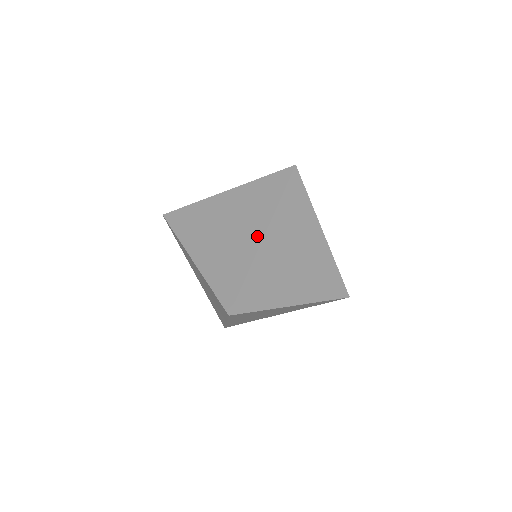
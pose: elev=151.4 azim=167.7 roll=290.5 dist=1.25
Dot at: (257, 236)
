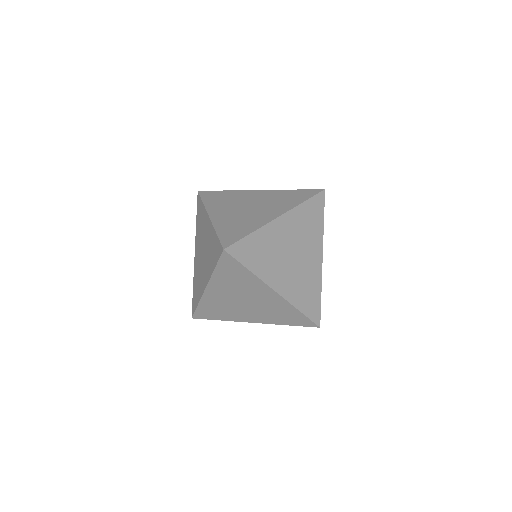
Dot at: (272, 295)
